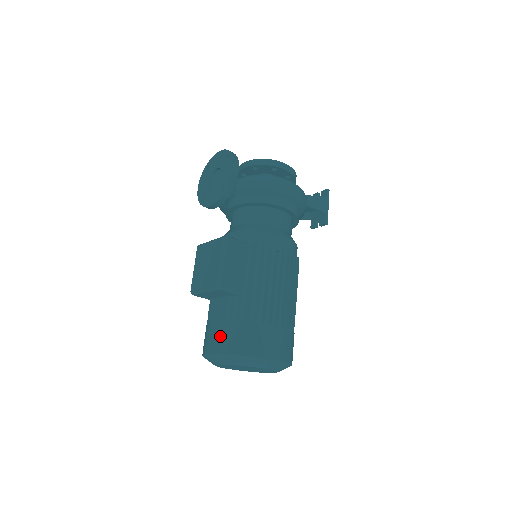
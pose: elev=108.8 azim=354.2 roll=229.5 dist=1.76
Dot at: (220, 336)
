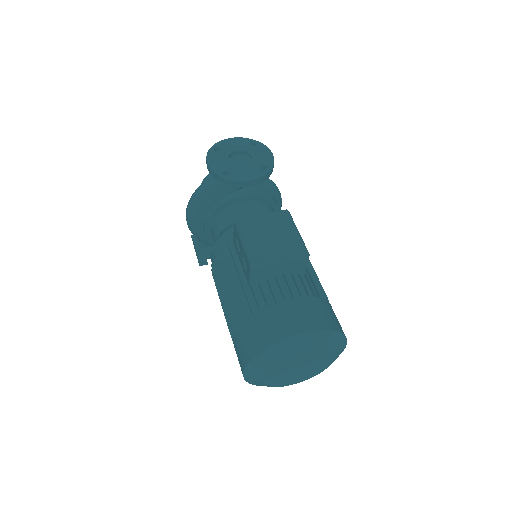
Dot at: (309, 312)
